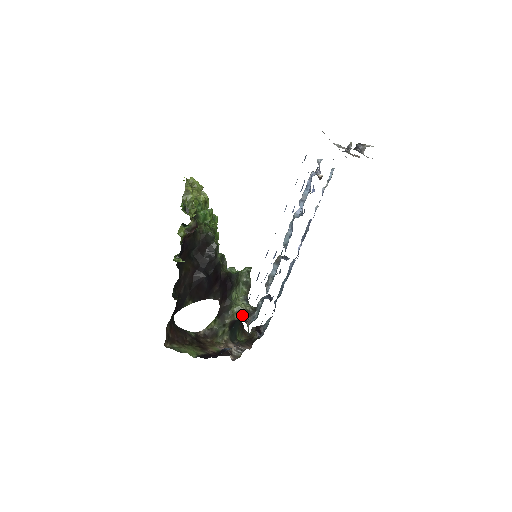
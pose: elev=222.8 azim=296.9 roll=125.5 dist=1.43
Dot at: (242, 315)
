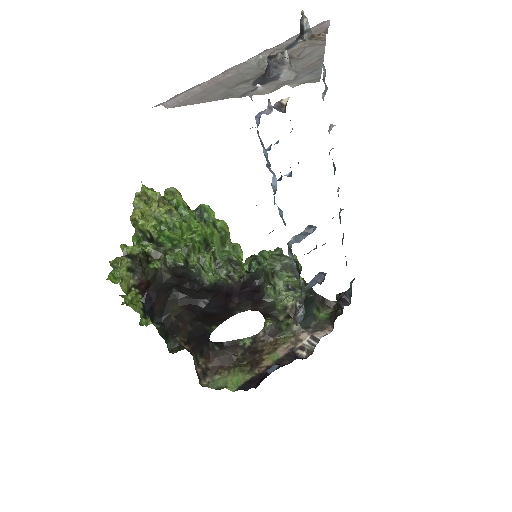
Dot at: (289, 313)
